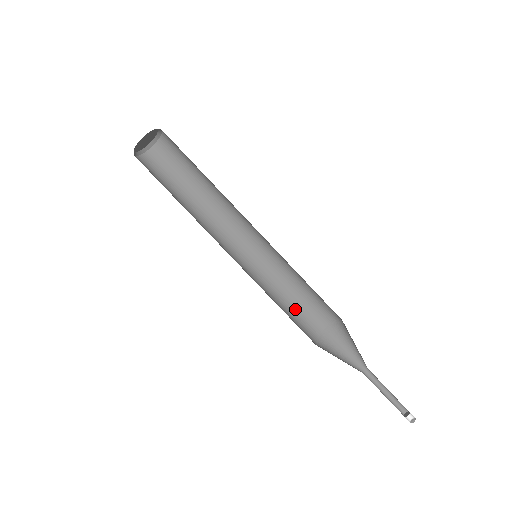
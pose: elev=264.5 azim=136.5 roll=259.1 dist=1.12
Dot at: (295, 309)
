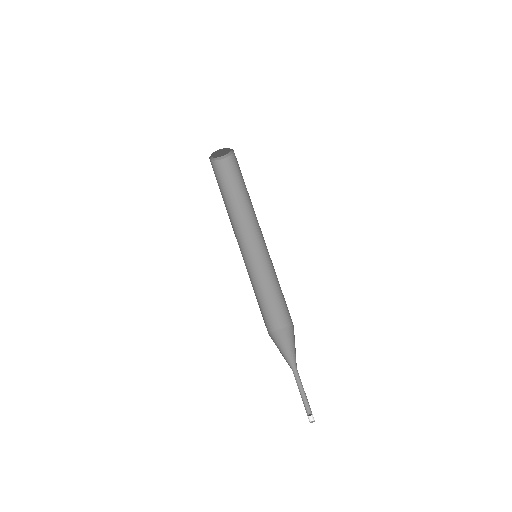
Dot at: (265, 306)
